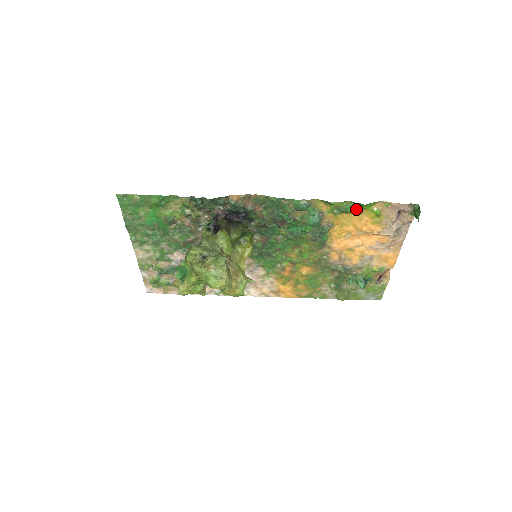
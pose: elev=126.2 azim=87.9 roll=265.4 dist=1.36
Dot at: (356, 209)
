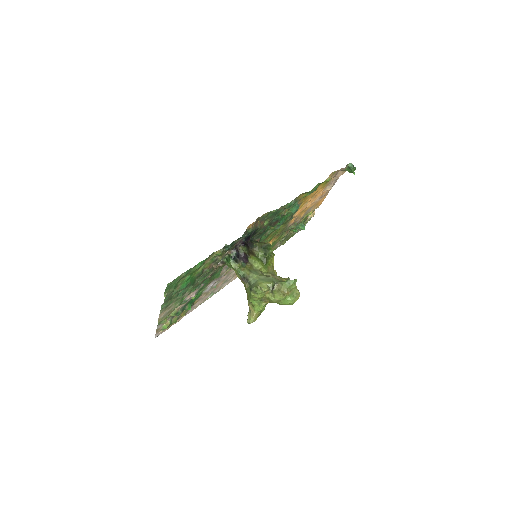
Dot at: (318, 186)
